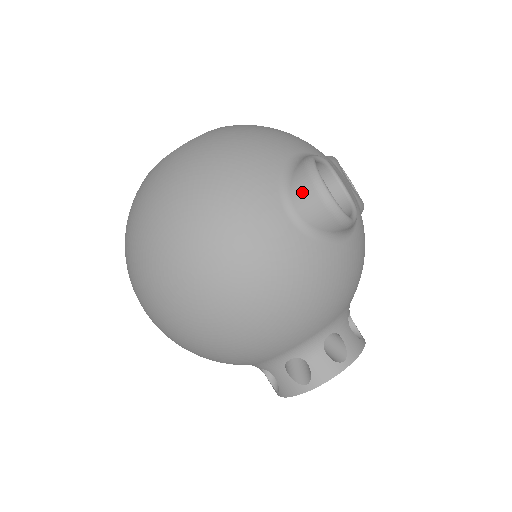
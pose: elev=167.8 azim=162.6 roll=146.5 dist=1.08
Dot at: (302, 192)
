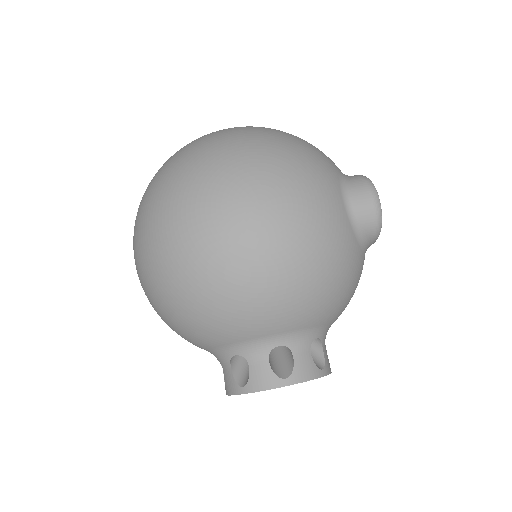
Dot at: (359, 189)
